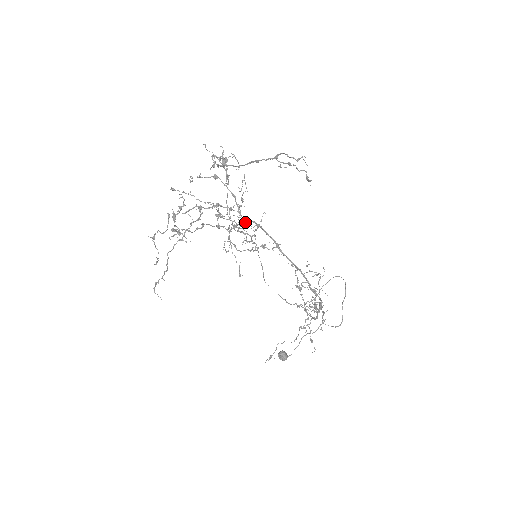
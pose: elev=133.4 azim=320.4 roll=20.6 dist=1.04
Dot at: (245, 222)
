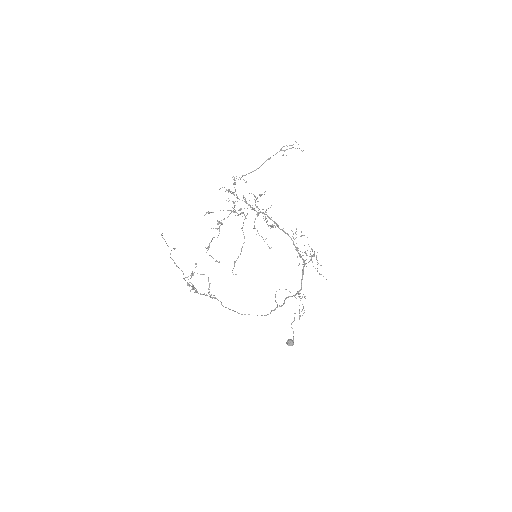
Dot at: (259, 213)
